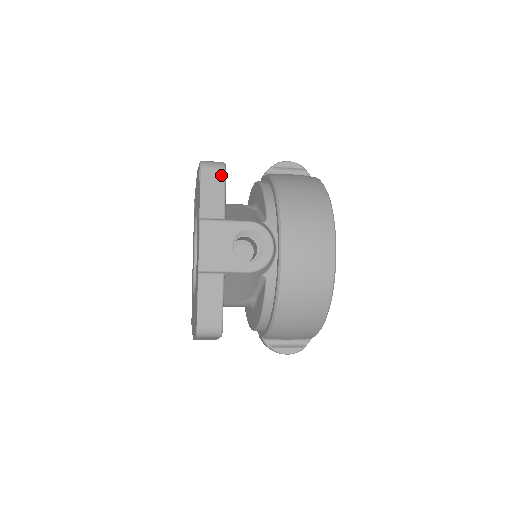
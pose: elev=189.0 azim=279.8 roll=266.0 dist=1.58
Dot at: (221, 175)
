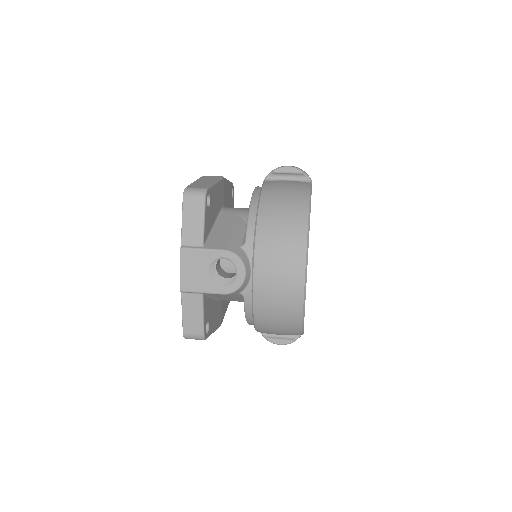
Dot at: (201, 204)
